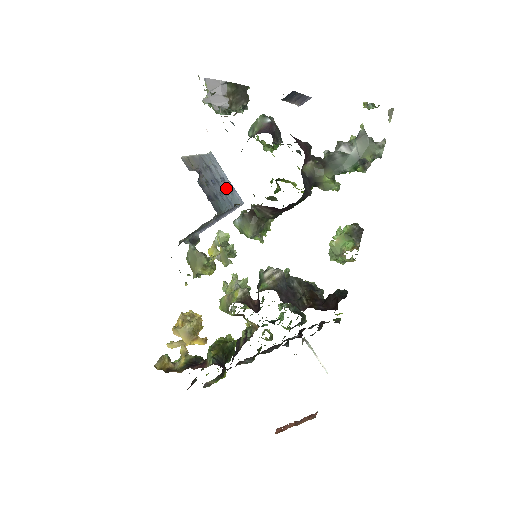
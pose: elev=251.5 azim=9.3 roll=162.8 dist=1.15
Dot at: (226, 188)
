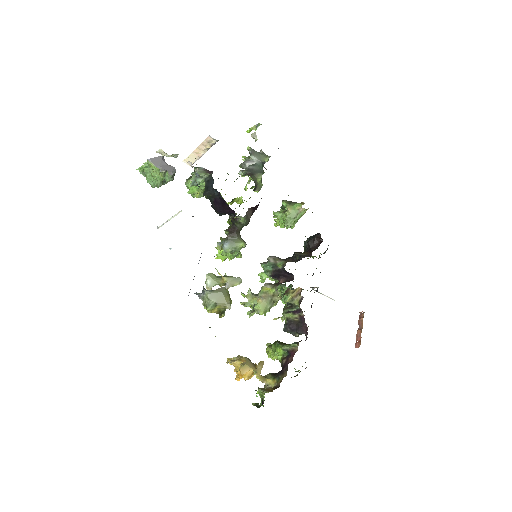
Dot at: occluded
